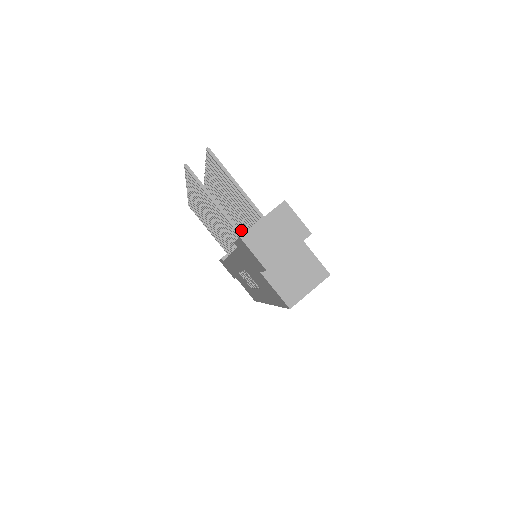
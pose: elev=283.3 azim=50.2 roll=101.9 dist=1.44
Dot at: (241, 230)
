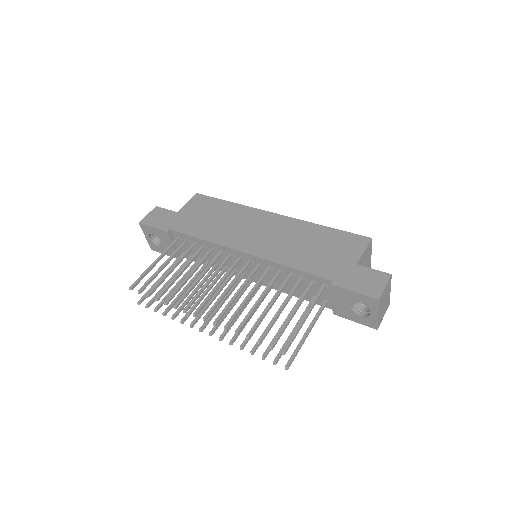
Dot at: occluded
